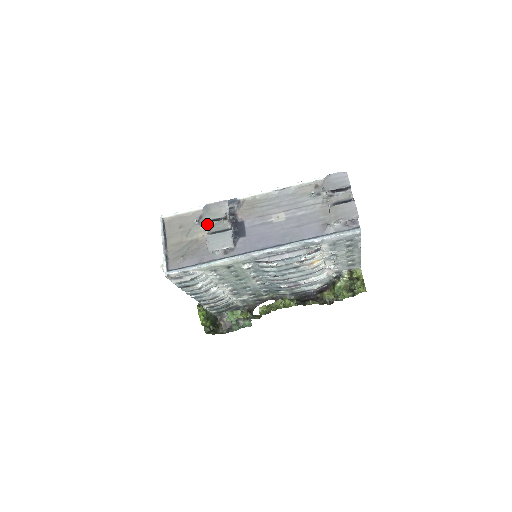
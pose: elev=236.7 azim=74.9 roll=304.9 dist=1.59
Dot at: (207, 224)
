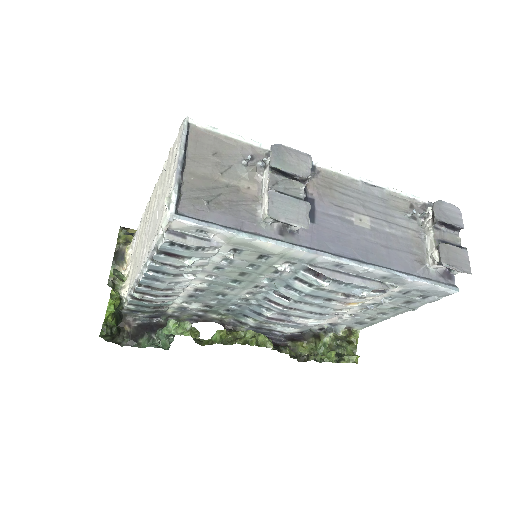
Dot at: (269, 173)
